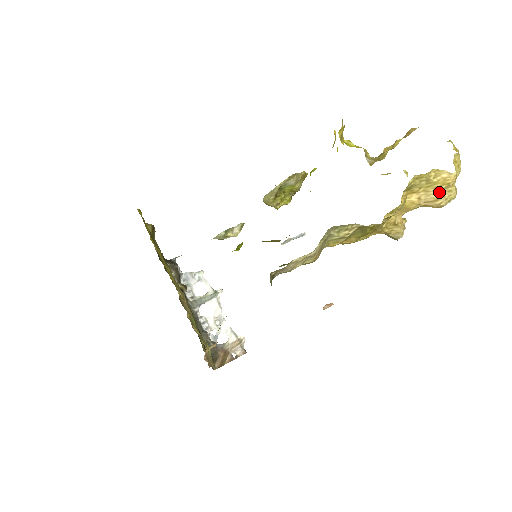
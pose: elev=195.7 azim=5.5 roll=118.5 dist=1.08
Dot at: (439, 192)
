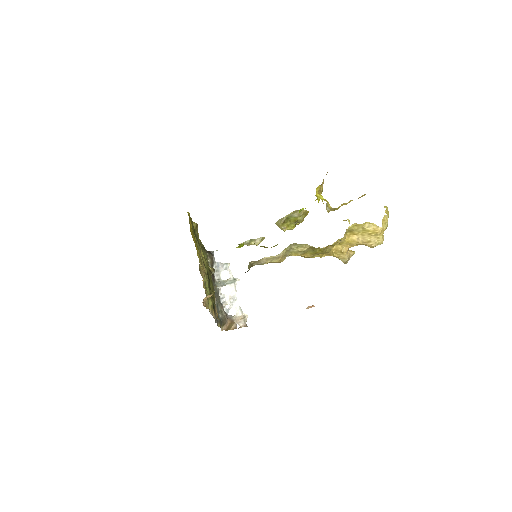
Dot at: (371, 237)
